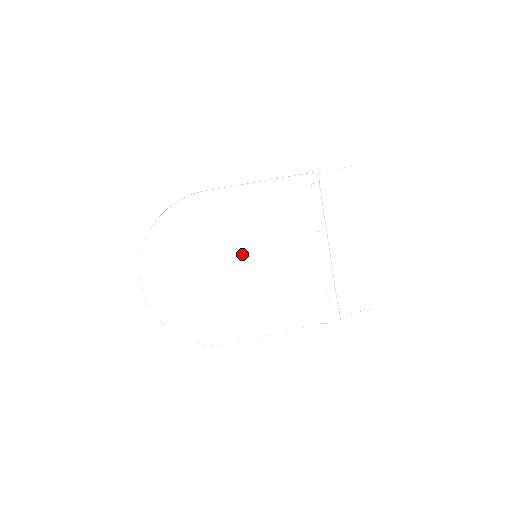
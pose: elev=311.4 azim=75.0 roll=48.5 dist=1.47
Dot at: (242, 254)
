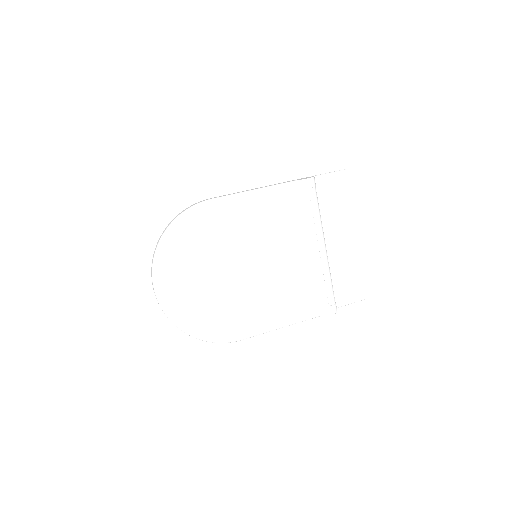
Dot at: (247, 257)
